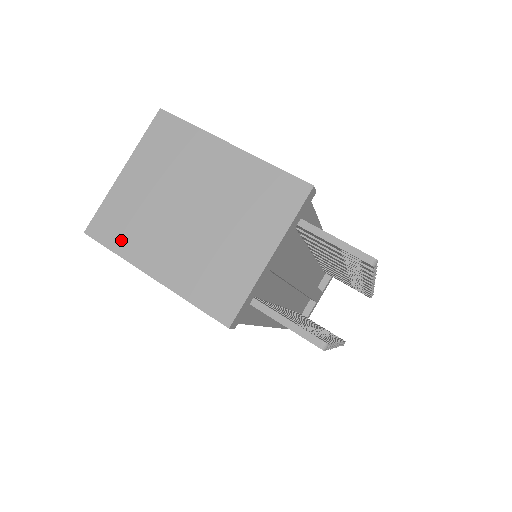
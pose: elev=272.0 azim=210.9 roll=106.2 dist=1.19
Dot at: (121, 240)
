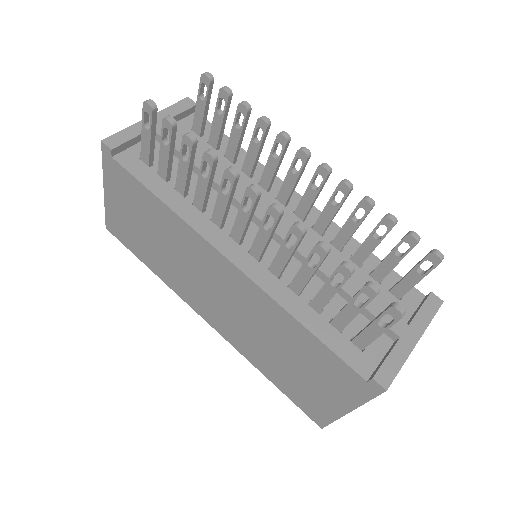
Dot at: occluded
